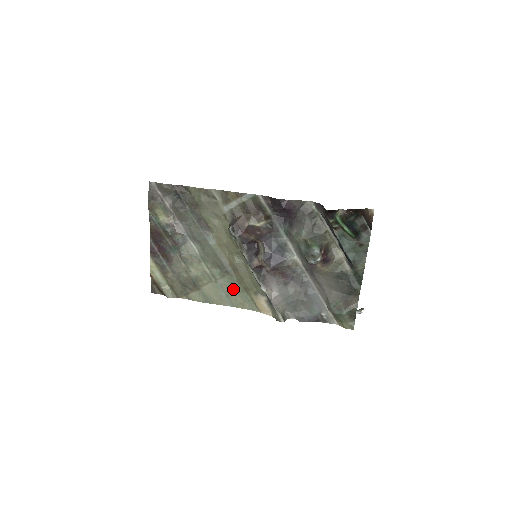
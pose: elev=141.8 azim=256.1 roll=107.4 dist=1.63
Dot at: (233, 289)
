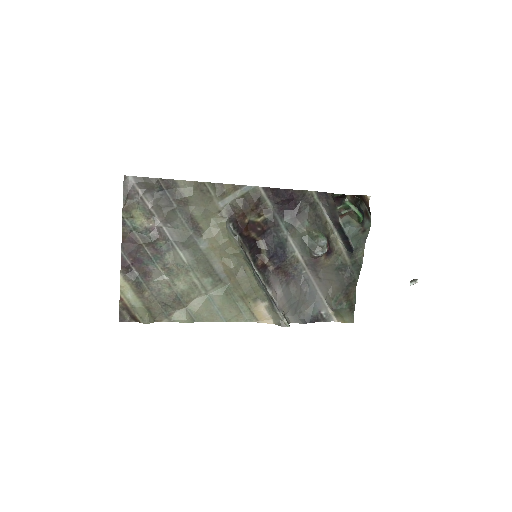
Dot at: (227, 300)
